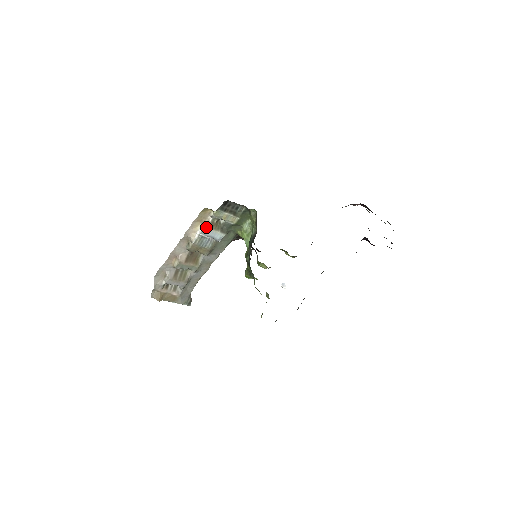
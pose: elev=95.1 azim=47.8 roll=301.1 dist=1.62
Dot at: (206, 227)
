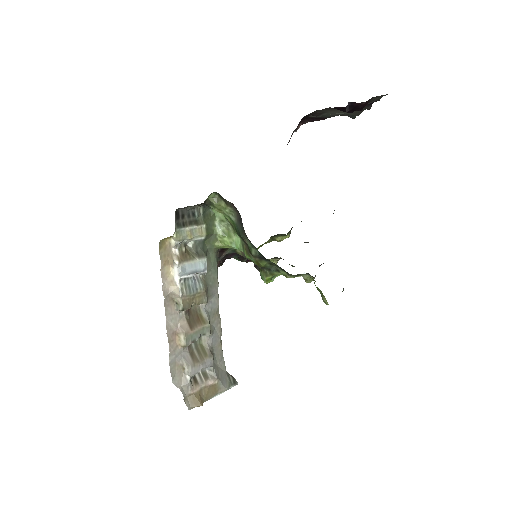
Dot at: (179, 263)
